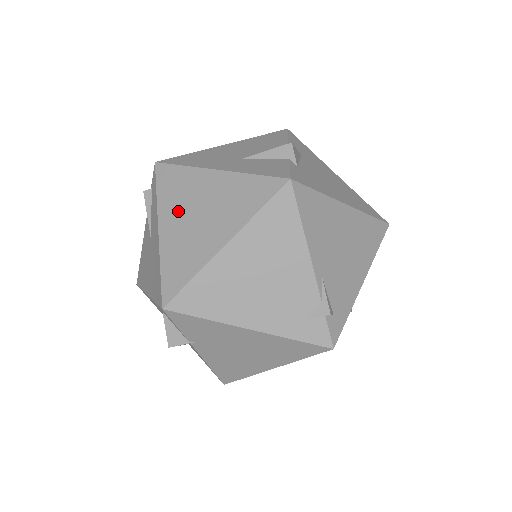
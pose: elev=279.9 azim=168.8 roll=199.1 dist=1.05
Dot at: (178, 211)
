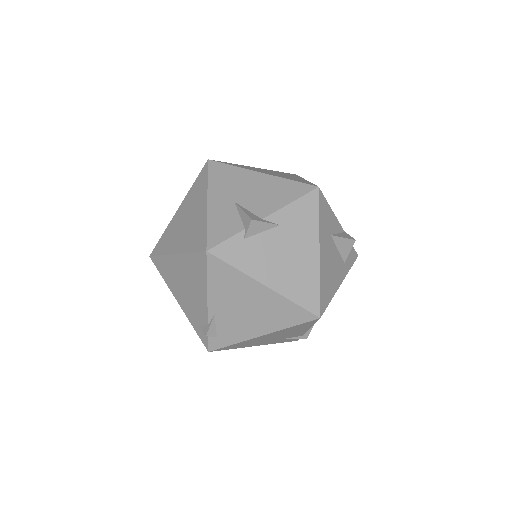
Dot at: (186, 208)
